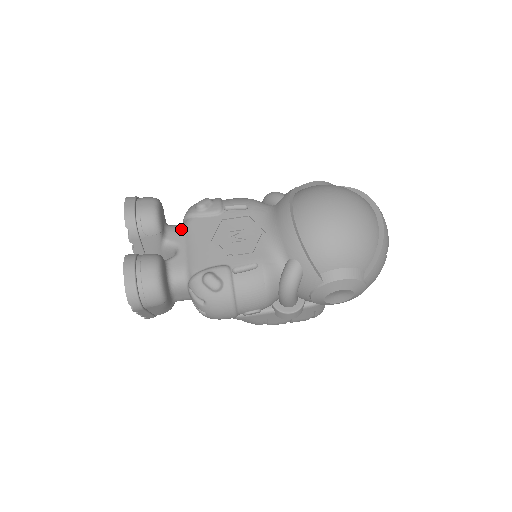
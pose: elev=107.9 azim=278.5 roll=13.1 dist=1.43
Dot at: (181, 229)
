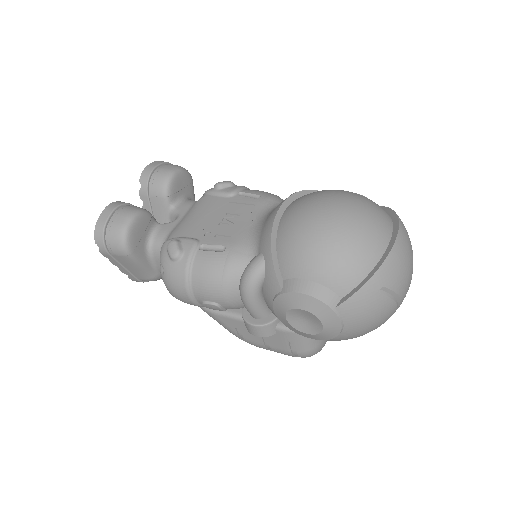
Dot at: (193, 203)
